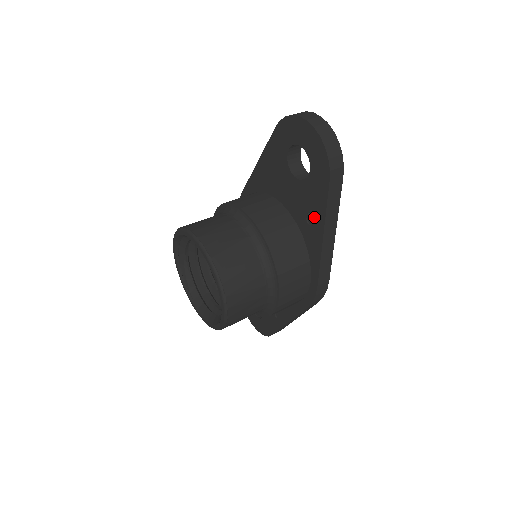
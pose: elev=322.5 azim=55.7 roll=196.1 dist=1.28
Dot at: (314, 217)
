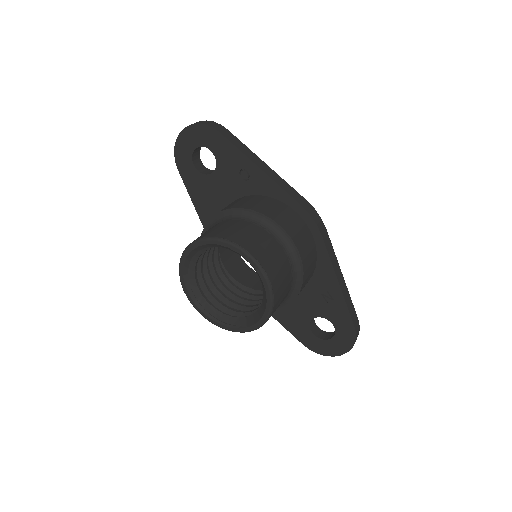
Dot at: (243, 169)
